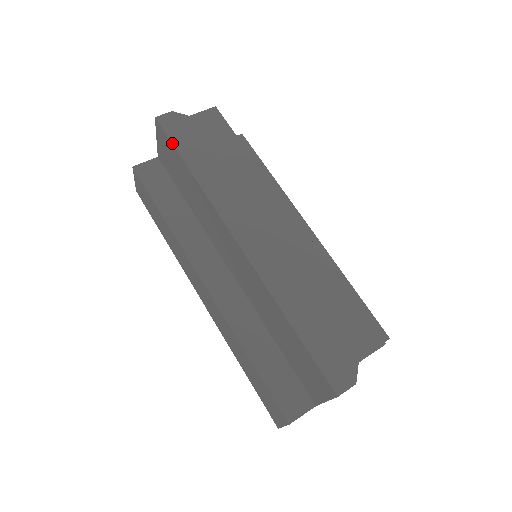
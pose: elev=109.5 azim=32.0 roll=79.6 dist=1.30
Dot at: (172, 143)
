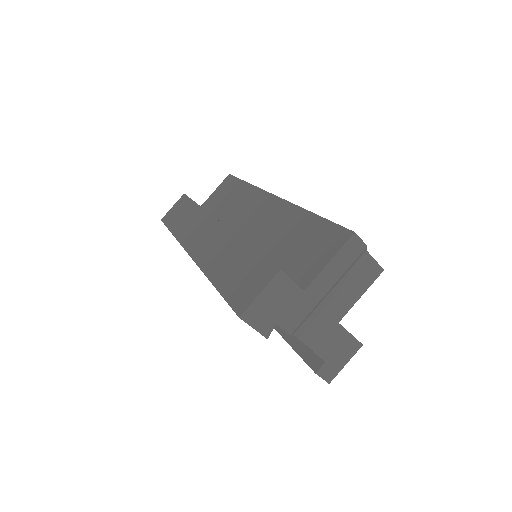
Dot at: (238, 178)
